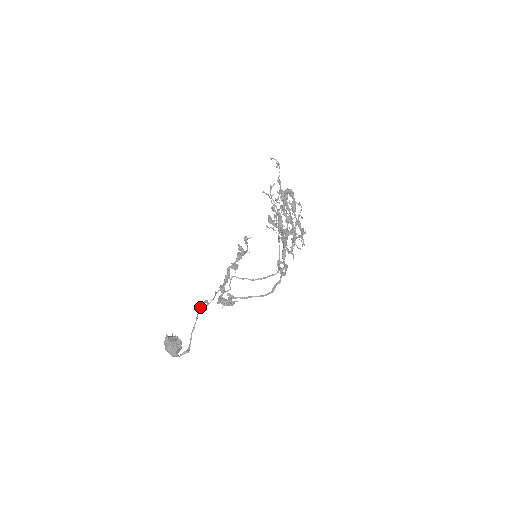
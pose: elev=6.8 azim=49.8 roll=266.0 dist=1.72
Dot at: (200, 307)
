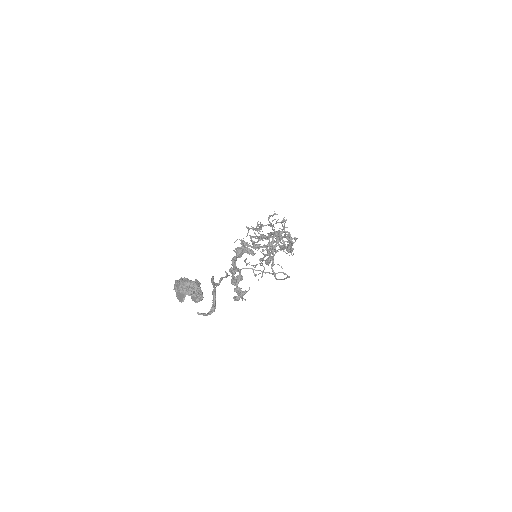
Dot at: occluded
